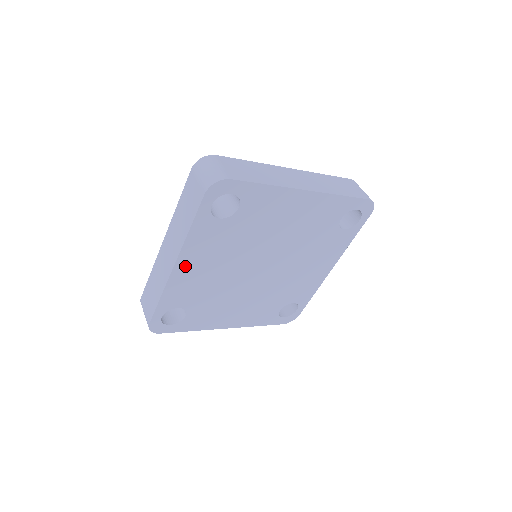
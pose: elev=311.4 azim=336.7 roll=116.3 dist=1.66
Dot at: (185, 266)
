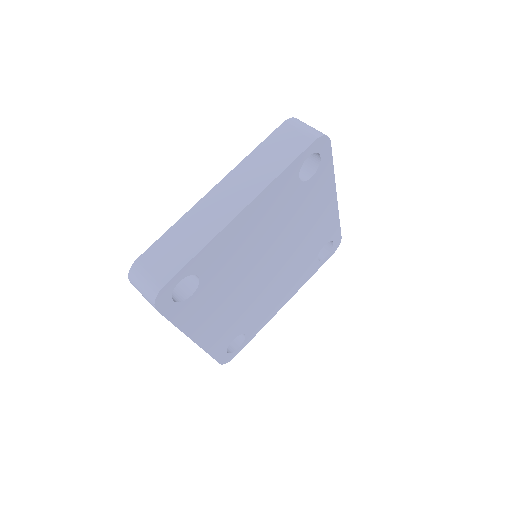
Dot at: (247, 217)
